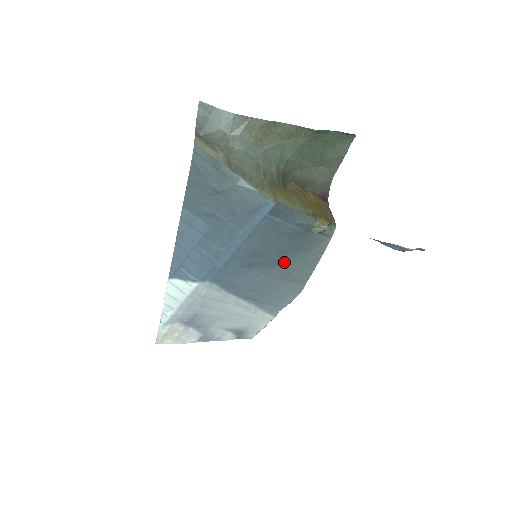
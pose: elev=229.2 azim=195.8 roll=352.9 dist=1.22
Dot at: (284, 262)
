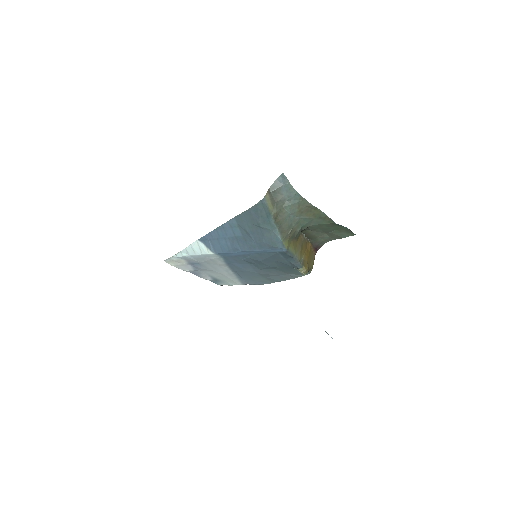
Dot at: (270, 270)
